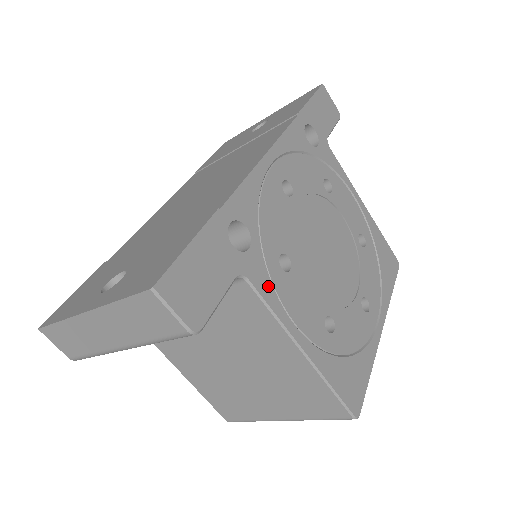
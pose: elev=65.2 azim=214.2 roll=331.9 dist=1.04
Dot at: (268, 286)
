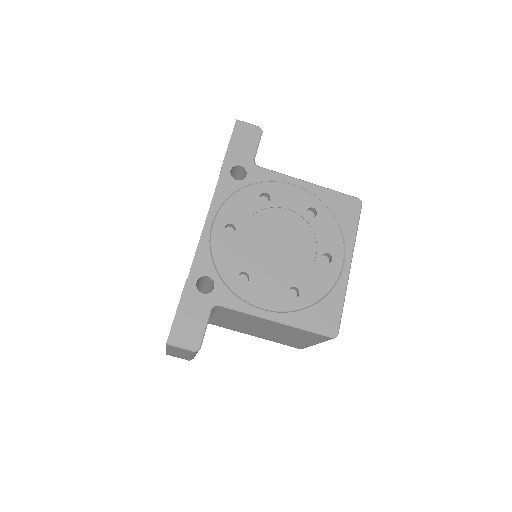
Dot at: (235, 300)
